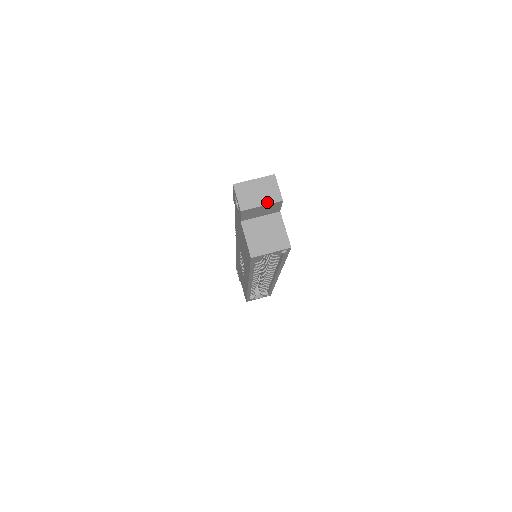
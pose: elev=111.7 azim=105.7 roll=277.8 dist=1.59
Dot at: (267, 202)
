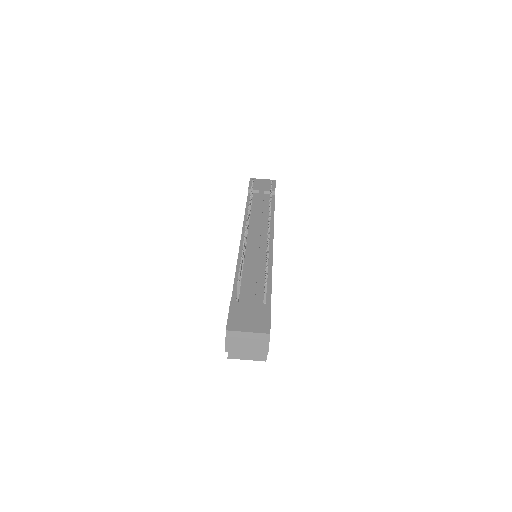
Dot at: (253, 352)
